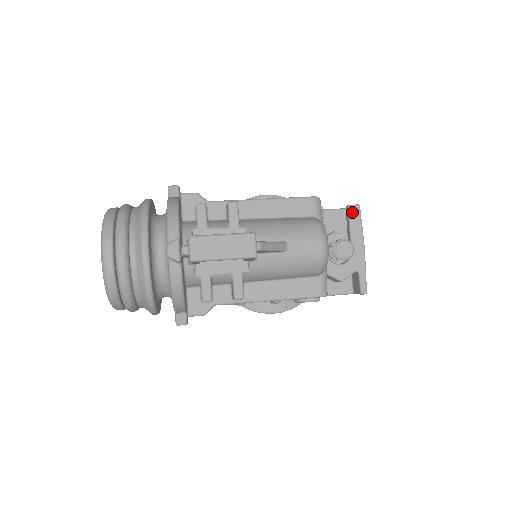
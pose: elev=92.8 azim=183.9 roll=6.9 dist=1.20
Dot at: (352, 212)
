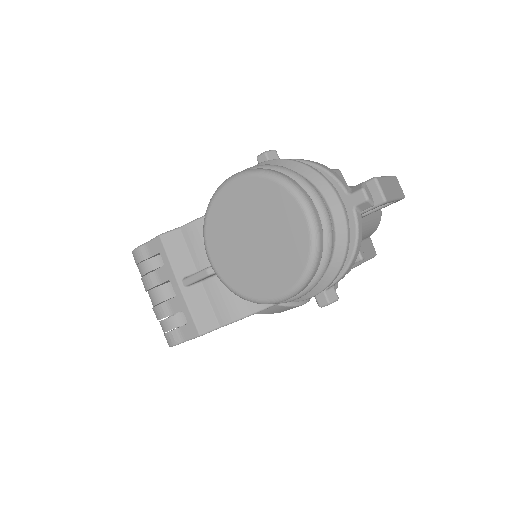
Dot at: occluded
